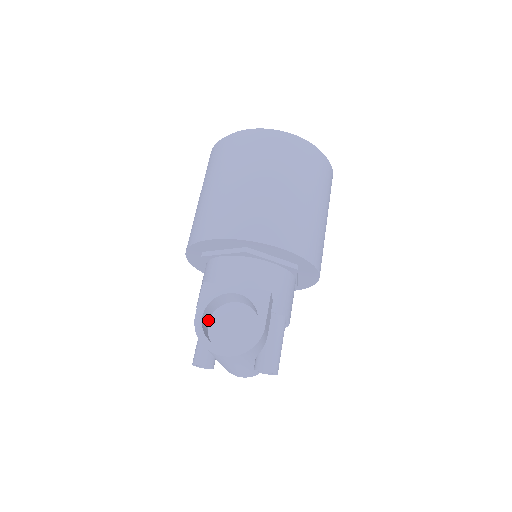
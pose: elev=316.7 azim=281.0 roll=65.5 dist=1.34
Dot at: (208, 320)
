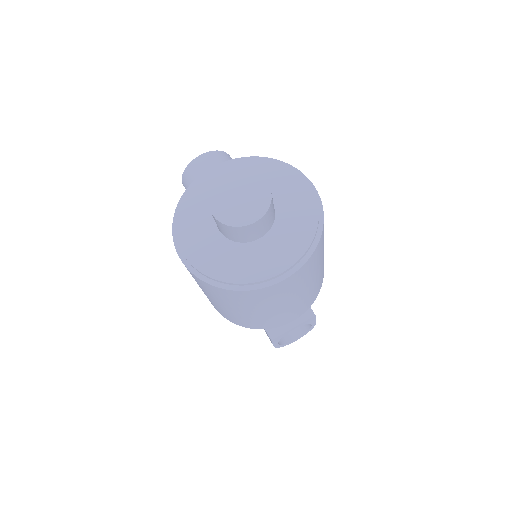
Dot at: occluded
